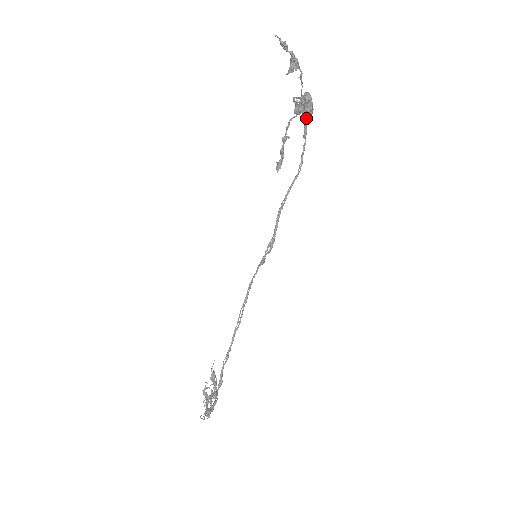
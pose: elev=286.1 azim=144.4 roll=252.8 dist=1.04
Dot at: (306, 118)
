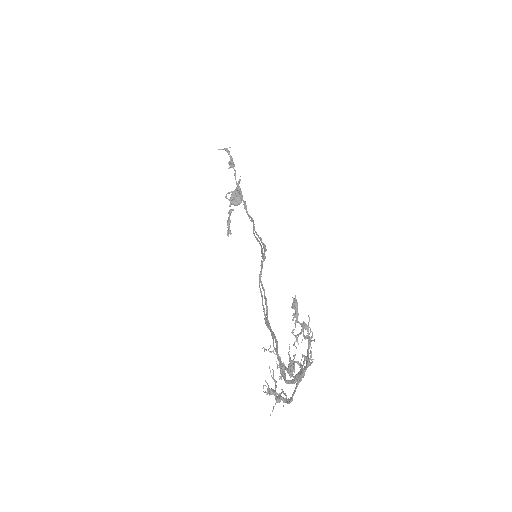
Dot at: (242, 198)
